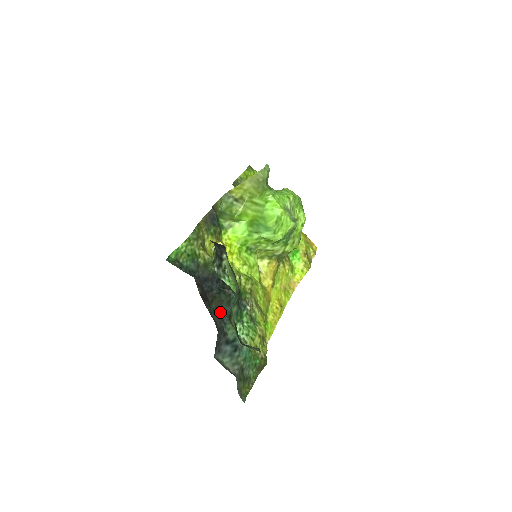
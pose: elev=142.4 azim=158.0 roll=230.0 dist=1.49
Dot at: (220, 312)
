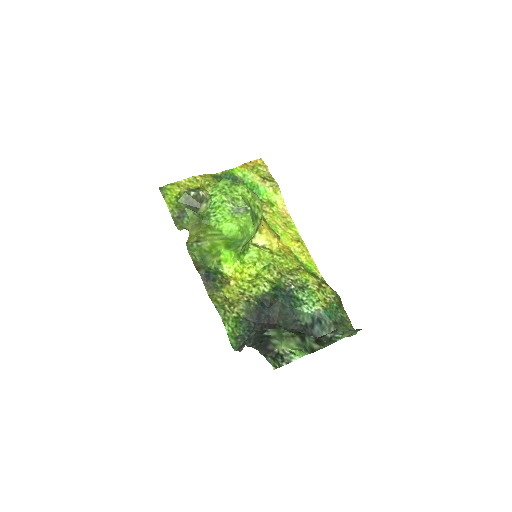
Dot at: (288, 319)
